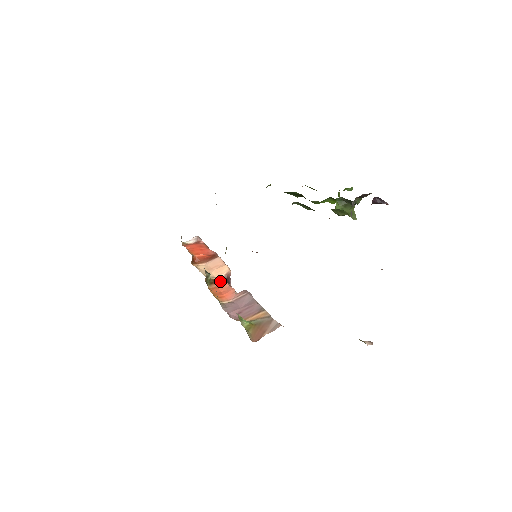
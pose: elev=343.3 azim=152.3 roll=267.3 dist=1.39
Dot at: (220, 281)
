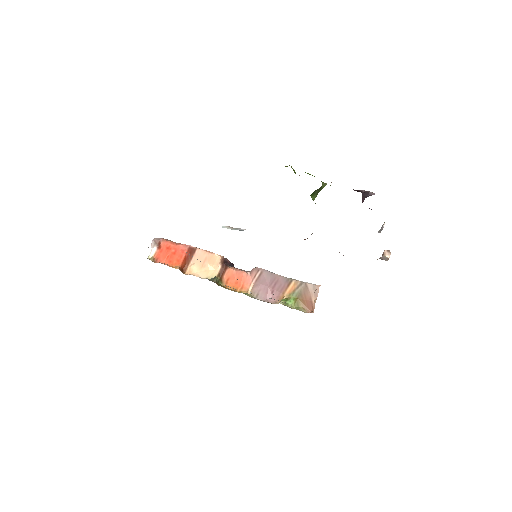
Dot at: (223, 271)
